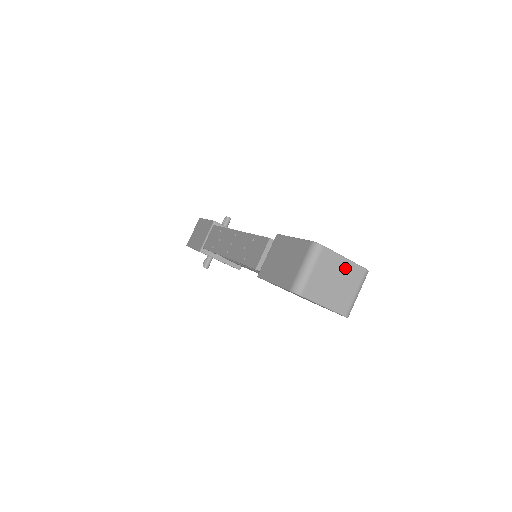
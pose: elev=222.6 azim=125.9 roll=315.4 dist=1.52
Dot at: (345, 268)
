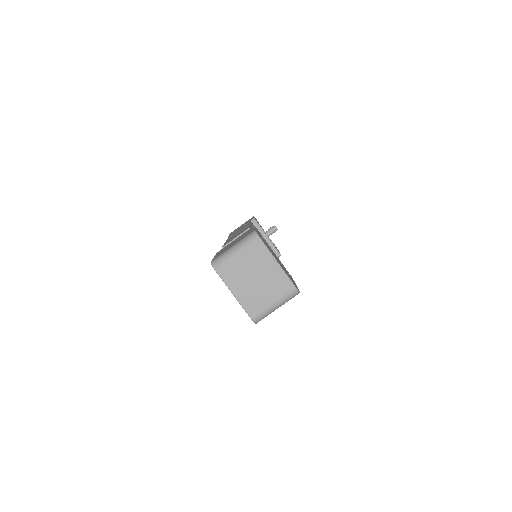
Dot at: (273, 272)
